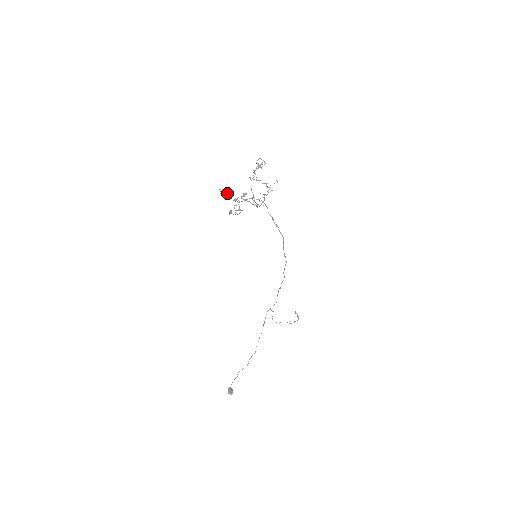
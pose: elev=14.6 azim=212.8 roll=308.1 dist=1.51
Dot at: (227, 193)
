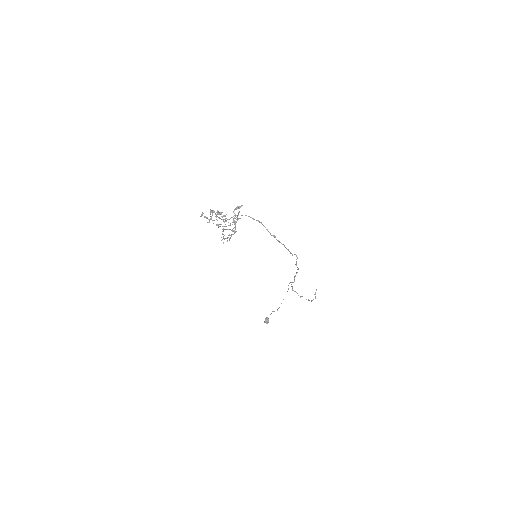
Dot at: (214, 211)
